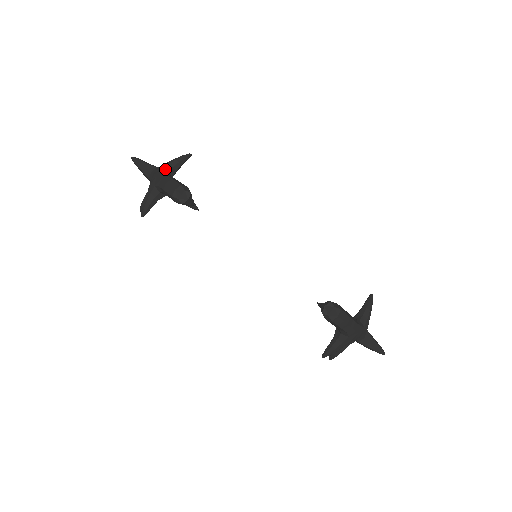
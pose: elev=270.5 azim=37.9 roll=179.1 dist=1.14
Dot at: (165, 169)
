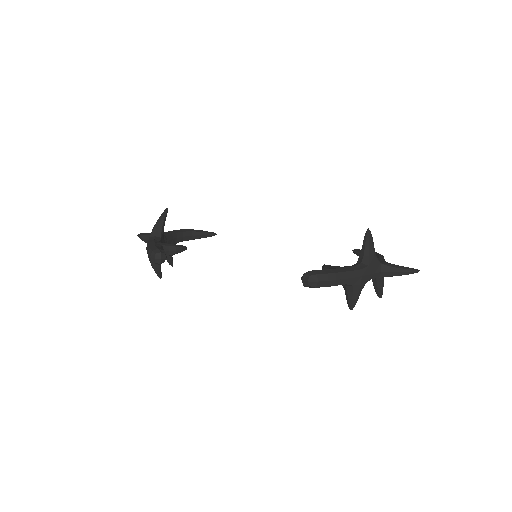
Dot at: (152, 236)
